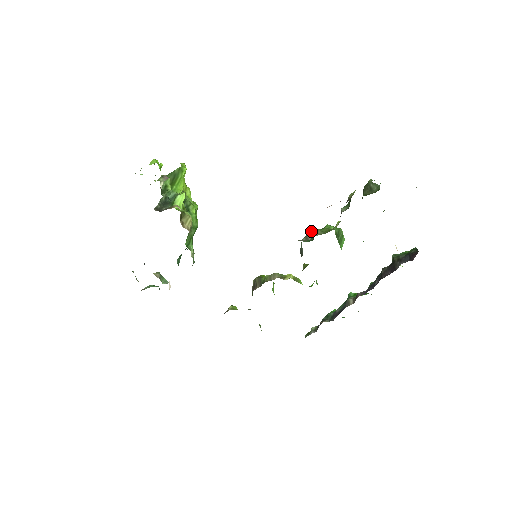
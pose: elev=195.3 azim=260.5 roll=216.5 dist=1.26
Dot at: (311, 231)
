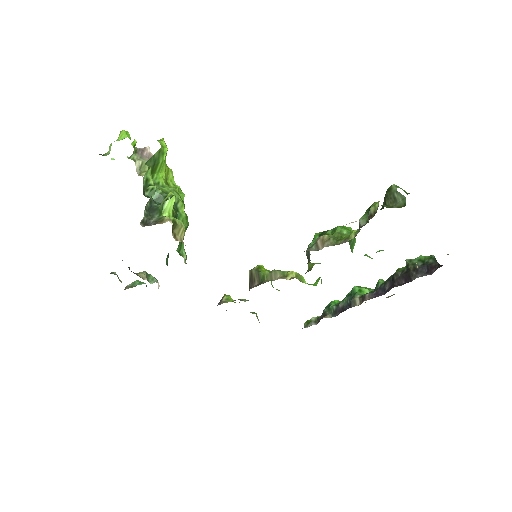
Dot at: (322, 239)
